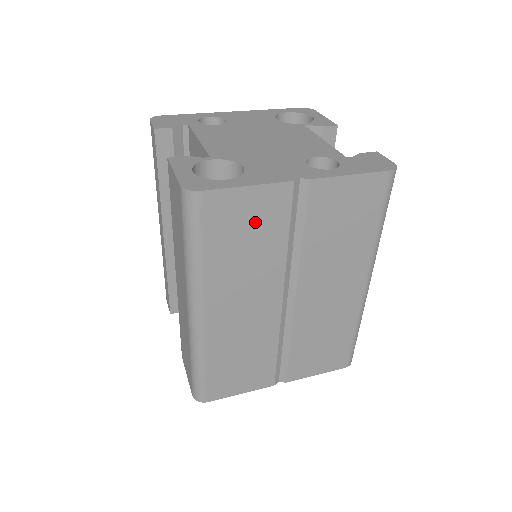
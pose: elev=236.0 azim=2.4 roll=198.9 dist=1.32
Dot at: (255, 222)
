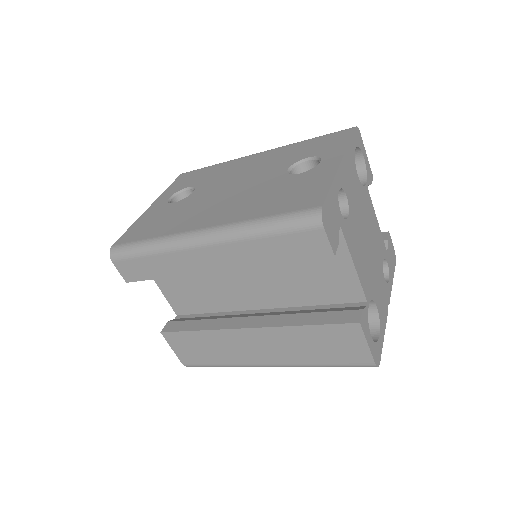
Dot at: occluded
